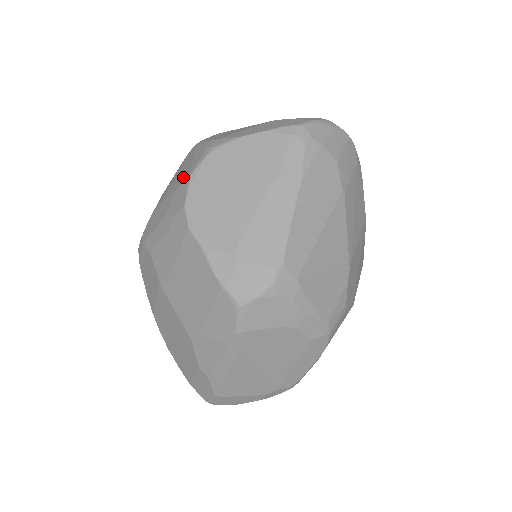
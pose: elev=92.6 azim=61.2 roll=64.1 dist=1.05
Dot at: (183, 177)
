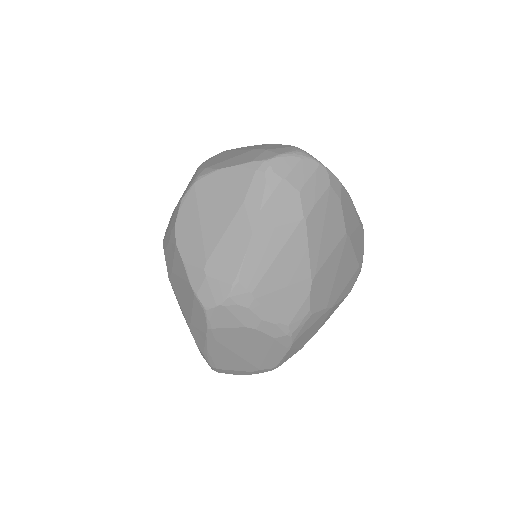
Dot at: occluded
